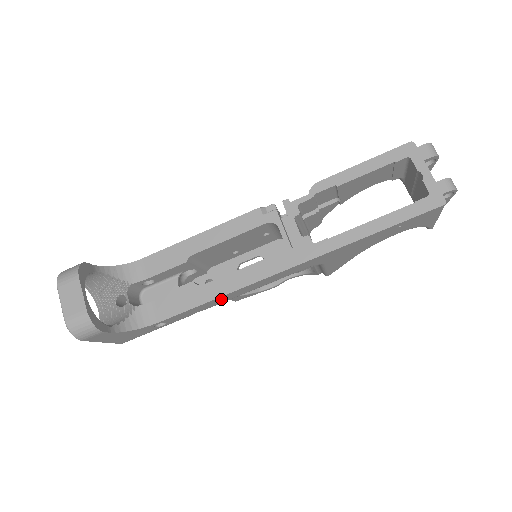
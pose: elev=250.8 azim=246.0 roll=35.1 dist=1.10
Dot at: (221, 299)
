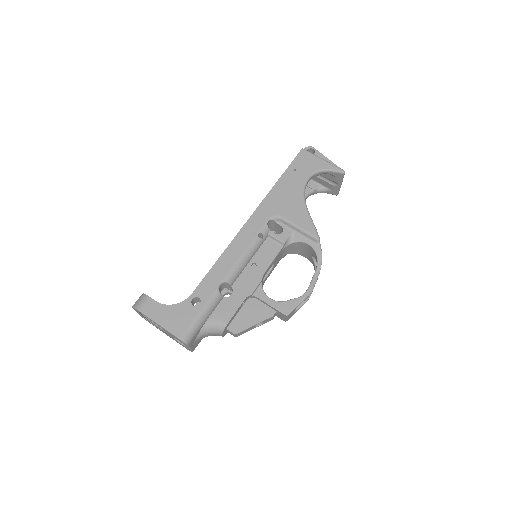
Dot at: (224, 262)
